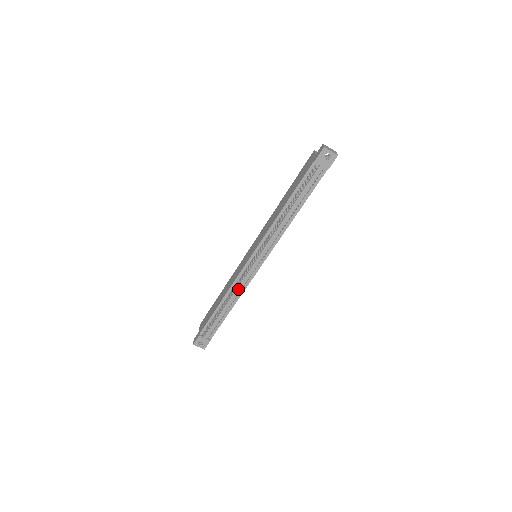
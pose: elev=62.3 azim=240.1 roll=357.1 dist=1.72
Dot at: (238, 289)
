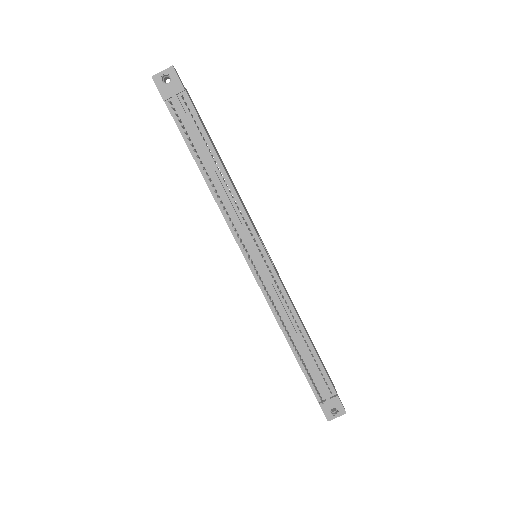
Dot at: (282, 308)
